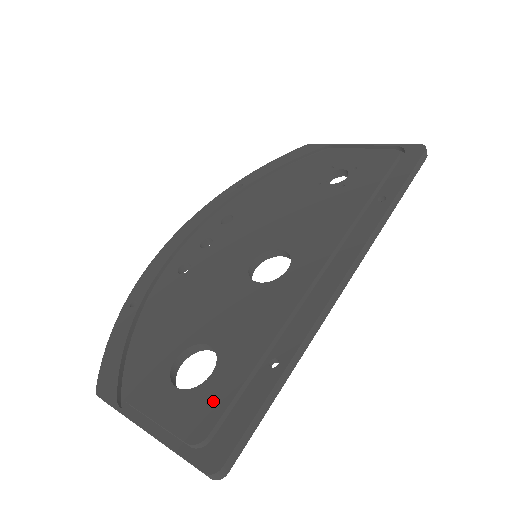
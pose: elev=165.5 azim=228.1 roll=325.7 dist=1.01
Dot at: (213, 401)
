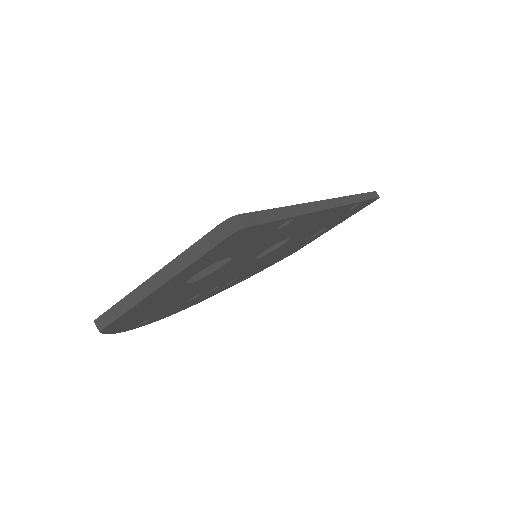
Dot at: occluded
